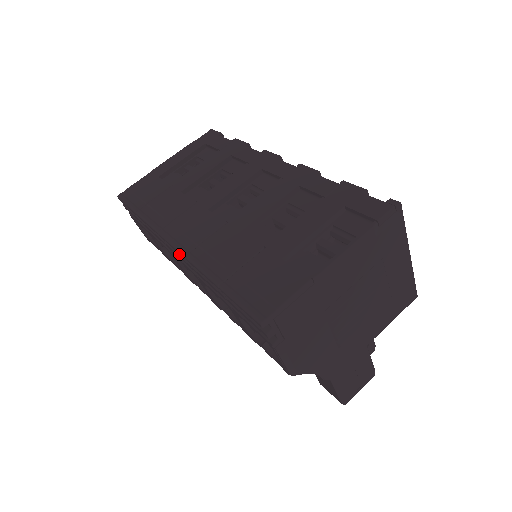
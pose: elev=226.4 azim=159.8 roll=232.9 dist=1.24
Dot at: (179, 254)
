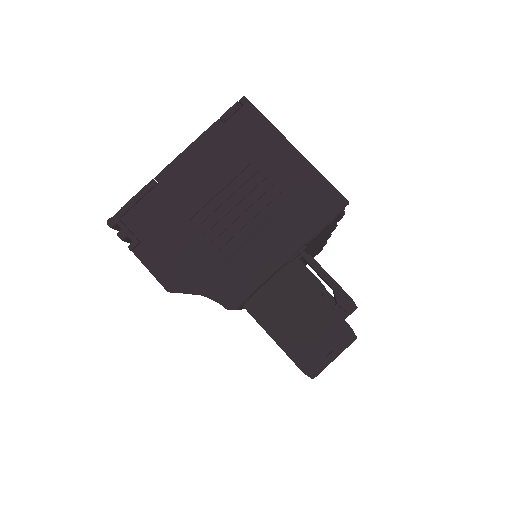
Dot at: occluded
